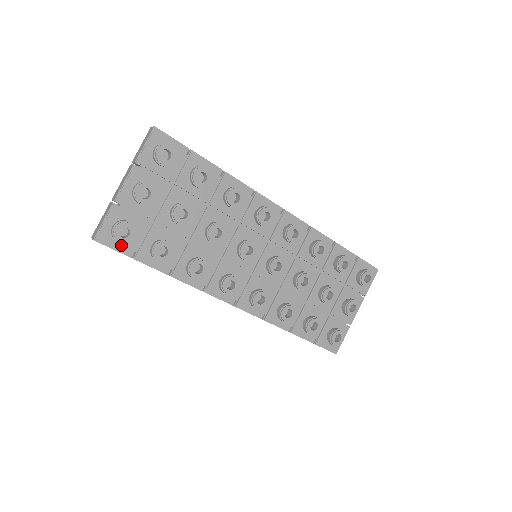
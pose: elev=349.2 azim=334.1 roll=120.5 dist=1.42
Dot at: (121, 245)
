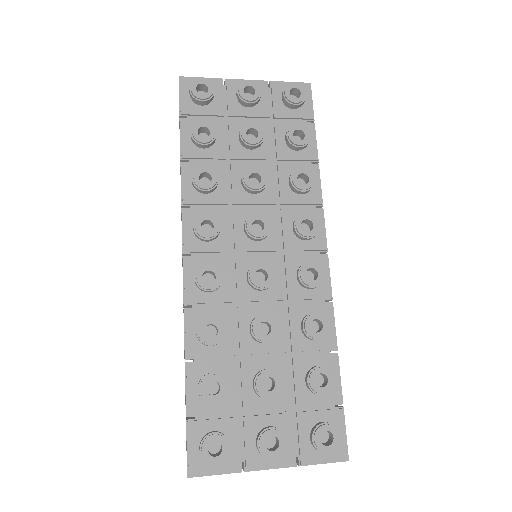
Dot at: (187, 100)
